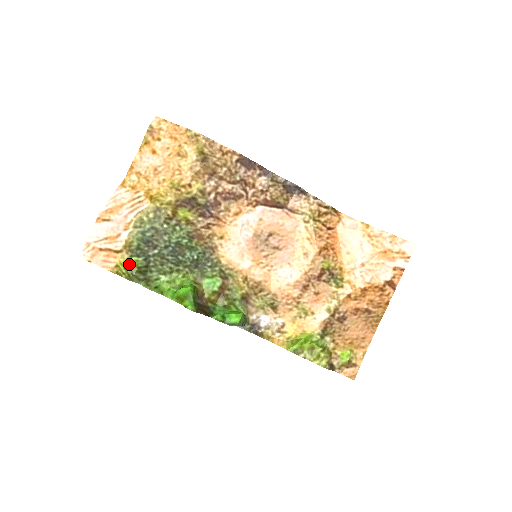
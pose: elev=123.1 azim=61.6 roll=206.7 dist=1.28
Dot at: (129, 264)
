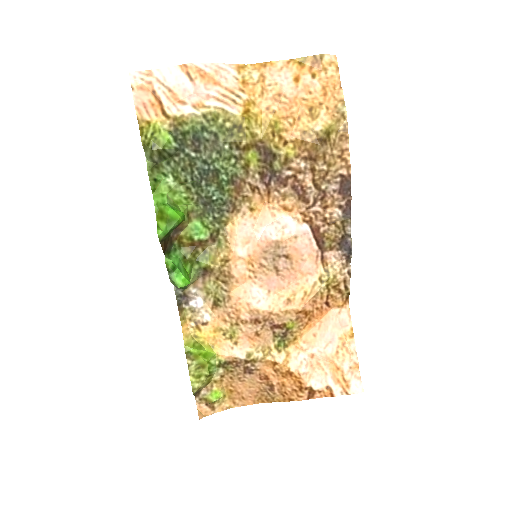
Dot at: (160, 136)
